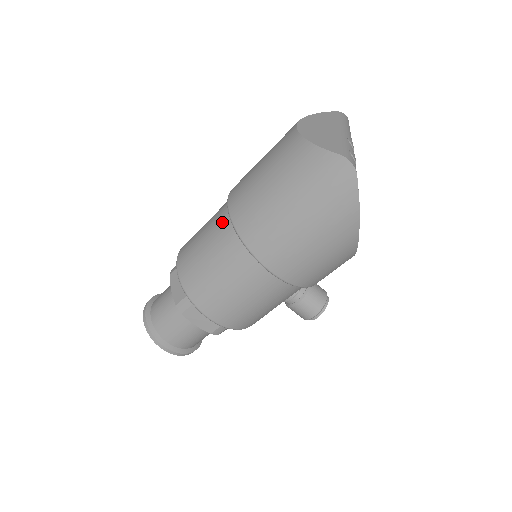
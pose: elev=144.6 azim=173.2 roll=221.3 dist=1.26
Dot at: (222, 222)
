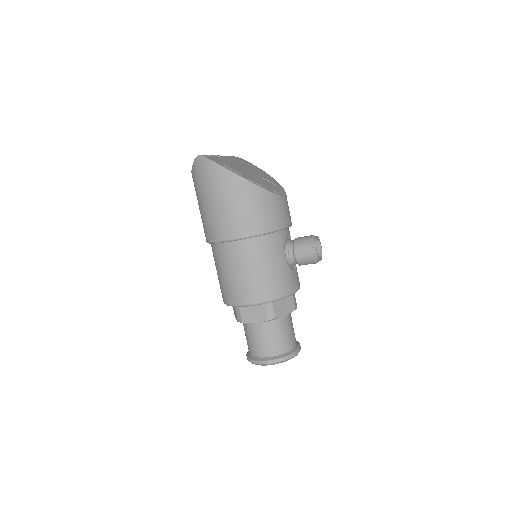
Dot at: occluded
